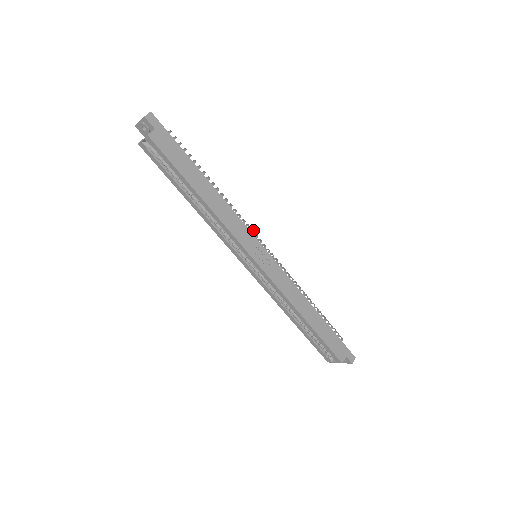
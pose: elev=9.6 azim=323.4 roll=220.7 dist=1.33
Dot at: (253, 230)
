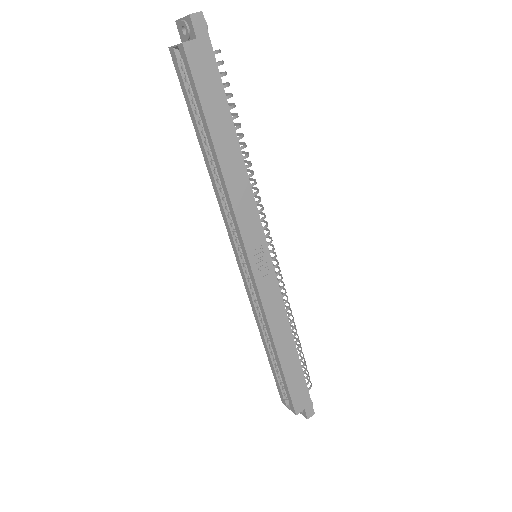
Dot at: occluded
